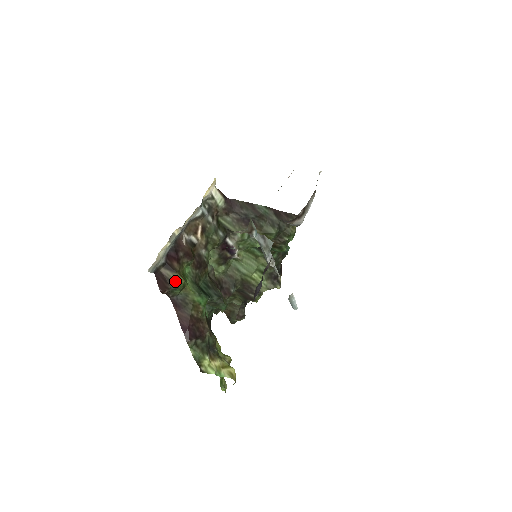
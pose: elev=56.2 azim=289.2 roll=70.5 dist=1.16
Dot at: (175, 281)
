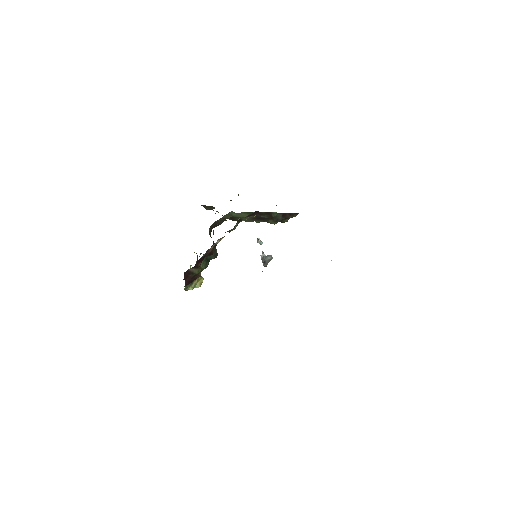
Dot at: (195, 272)
